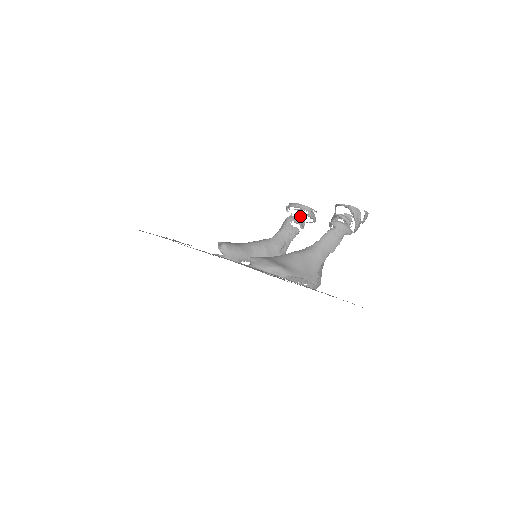
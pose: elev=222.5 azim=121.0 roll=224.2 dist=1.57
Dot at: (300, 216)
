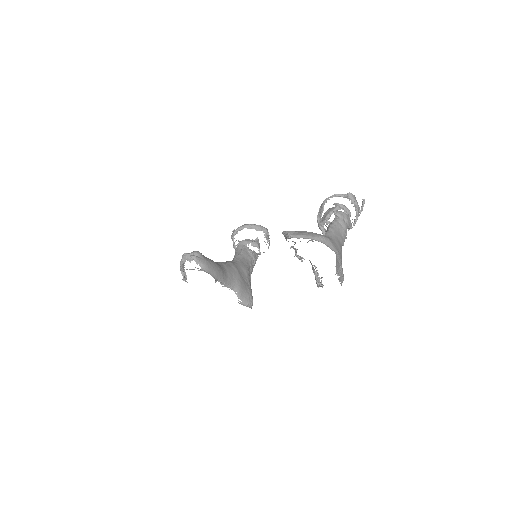
Dot at: (257, 238)
